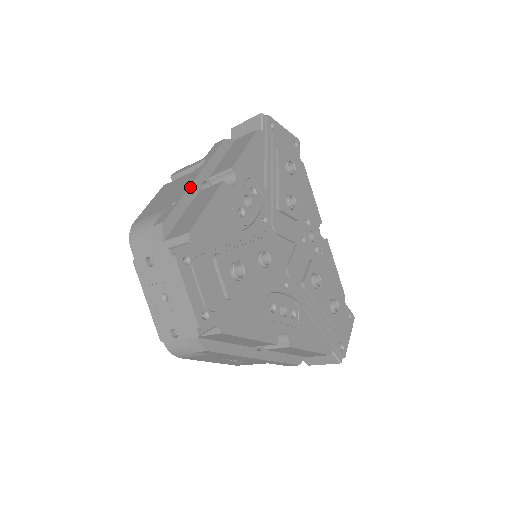
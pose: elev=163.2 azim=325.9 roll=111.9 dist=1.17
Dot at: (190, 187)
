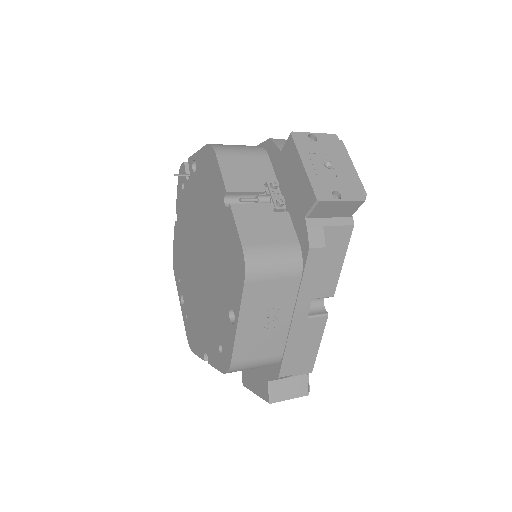
Dot at: occluded
